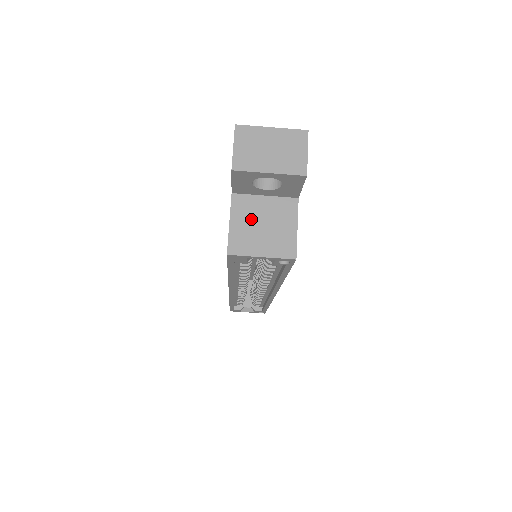
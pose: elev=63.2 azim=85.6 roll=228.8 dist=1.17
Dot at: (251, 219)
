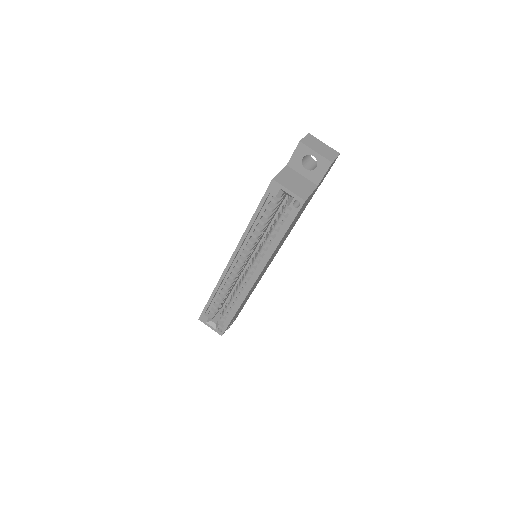
Dot at: (291, 177)
